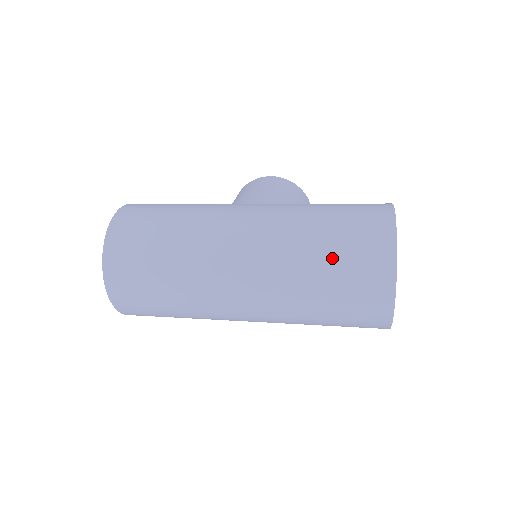
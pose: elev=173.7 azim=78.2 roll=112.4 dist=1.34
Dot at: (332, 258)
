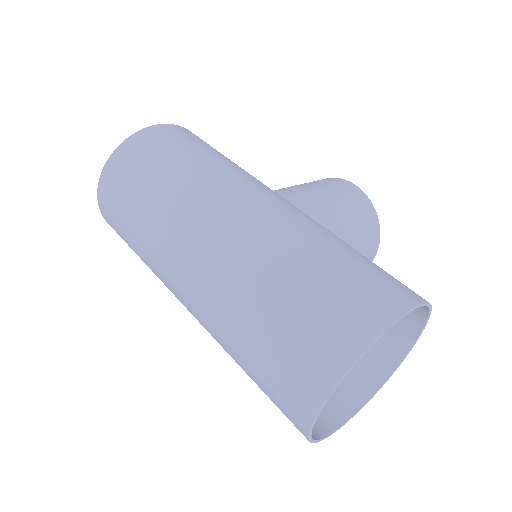
Dot at: (280, 312)
